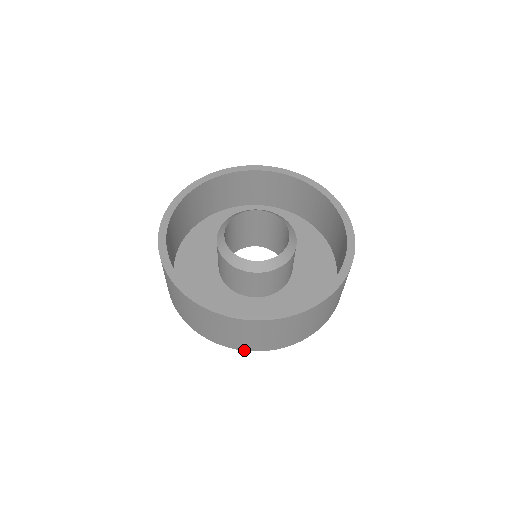
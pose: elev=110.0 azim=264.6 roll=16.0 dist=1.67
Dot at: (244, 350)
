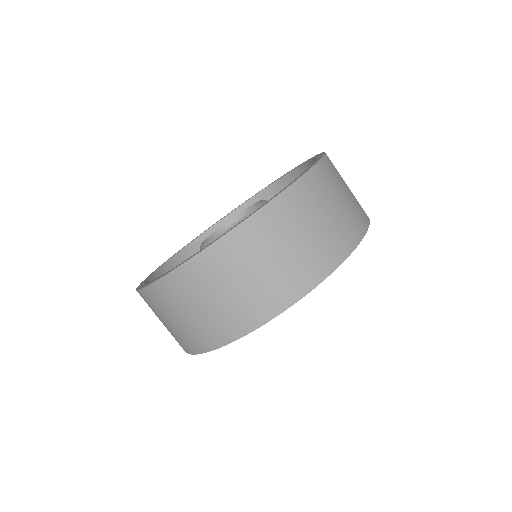
Dot at: (322, 281)
